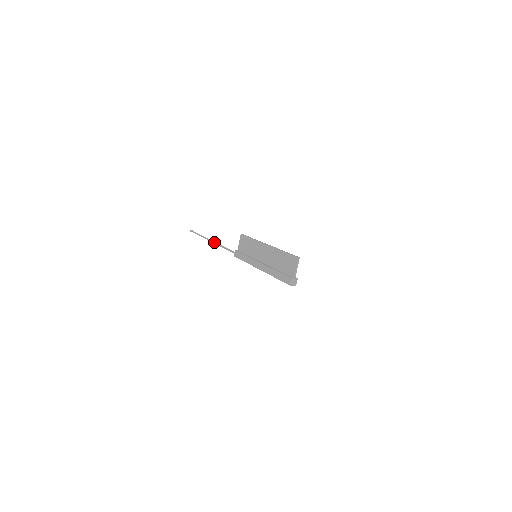
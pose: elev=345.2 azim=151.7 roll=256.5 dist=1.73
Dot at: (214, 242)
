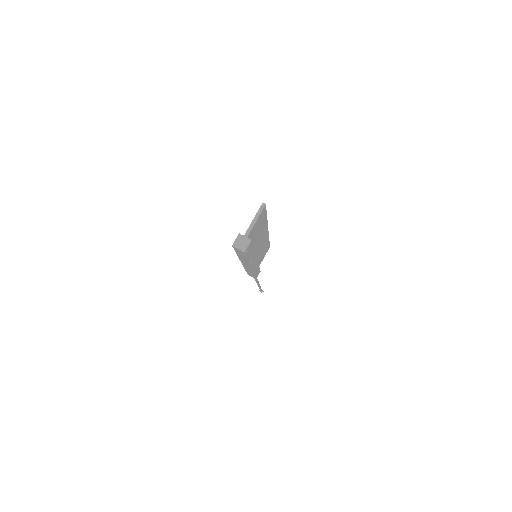
Dot at: occluded
